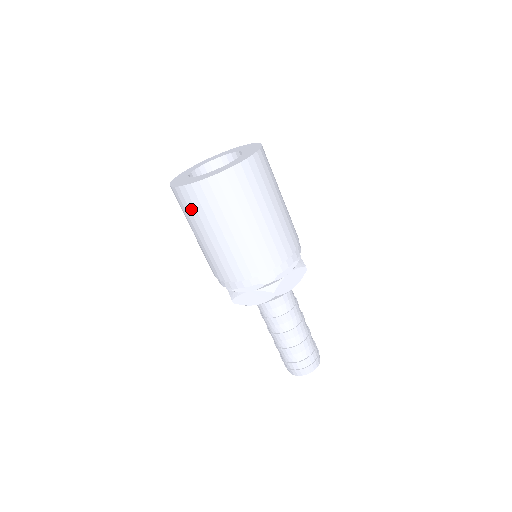
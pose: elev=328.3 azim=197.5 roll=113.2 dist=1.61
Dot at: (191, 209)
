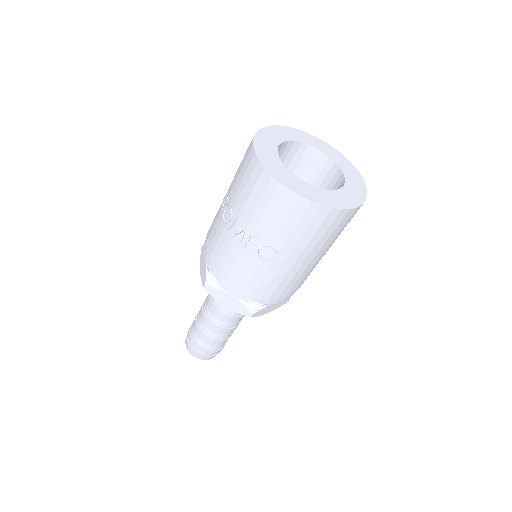
Dot at: (319, 232)
